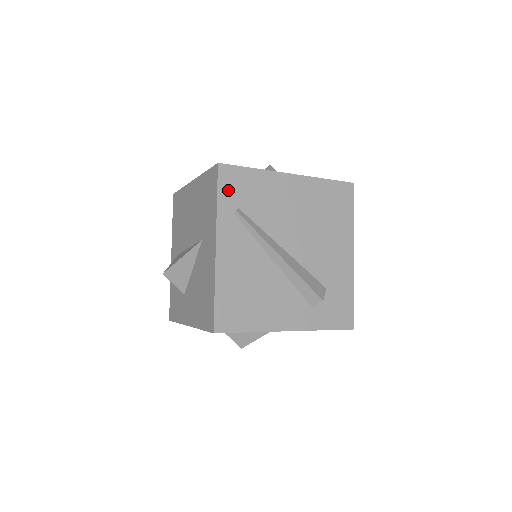
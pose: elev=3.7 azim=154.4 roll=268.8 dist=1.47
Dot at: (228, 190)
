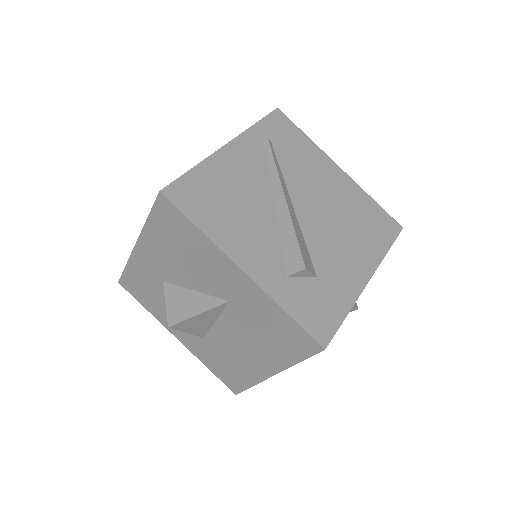
Dot at: (272, 126)
